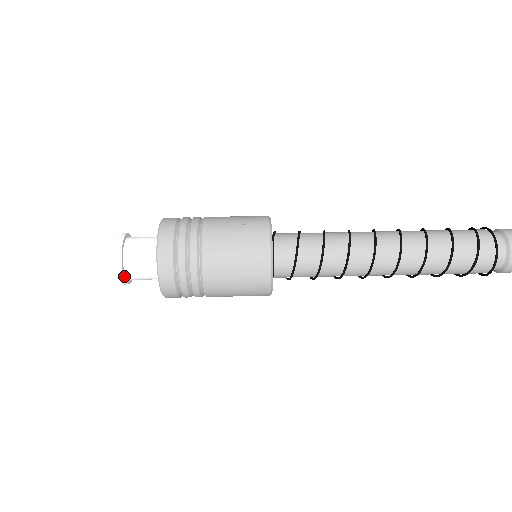
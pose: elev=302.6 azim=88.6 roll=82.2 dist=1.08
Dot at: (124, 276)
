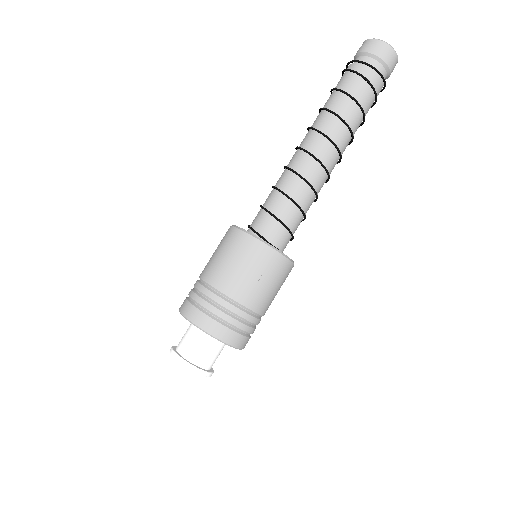
Dot at: (212, 370)
